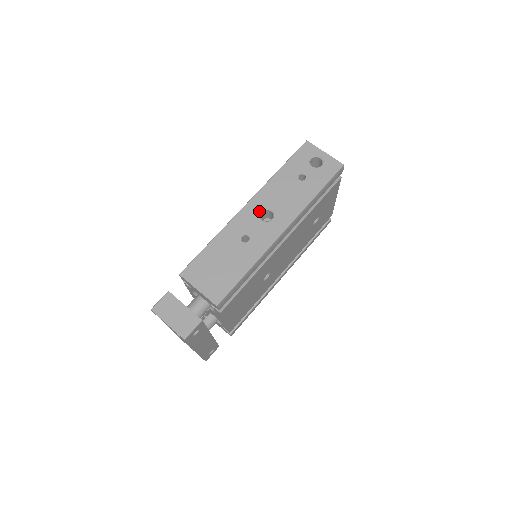
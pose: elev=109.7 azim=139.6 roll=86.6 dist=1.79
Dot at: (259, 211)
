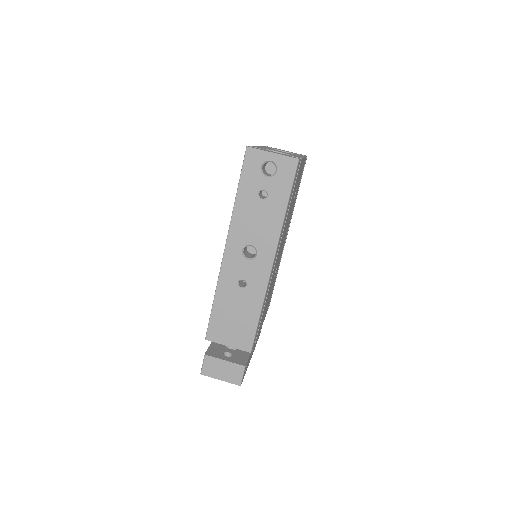
Dot at: (240, 252)
